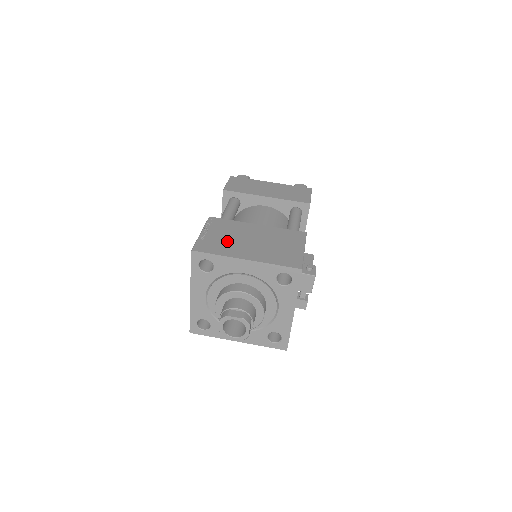
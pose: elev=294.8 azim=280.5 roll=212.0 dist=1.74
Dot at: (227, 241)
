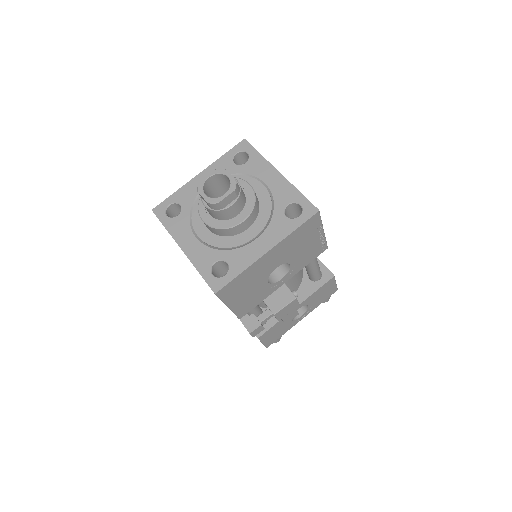
Dot at: occluded
